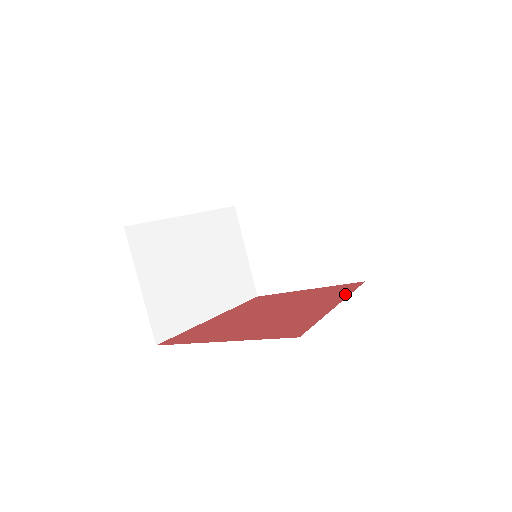
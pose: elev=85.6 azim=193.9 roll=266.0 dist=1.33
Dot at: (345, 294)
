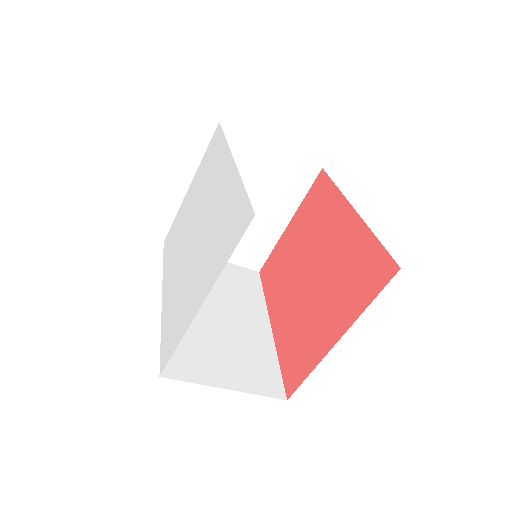
Dot at: (336, 195)
